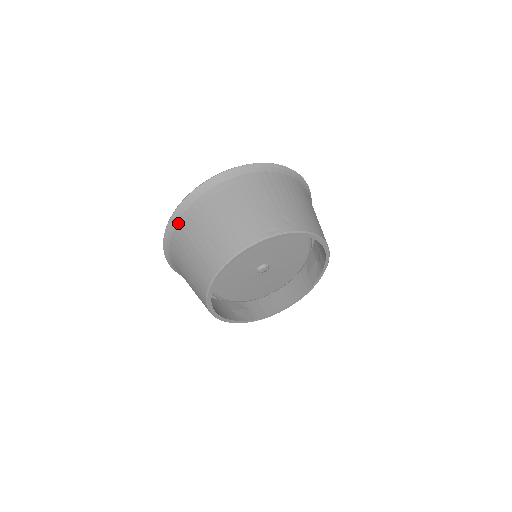
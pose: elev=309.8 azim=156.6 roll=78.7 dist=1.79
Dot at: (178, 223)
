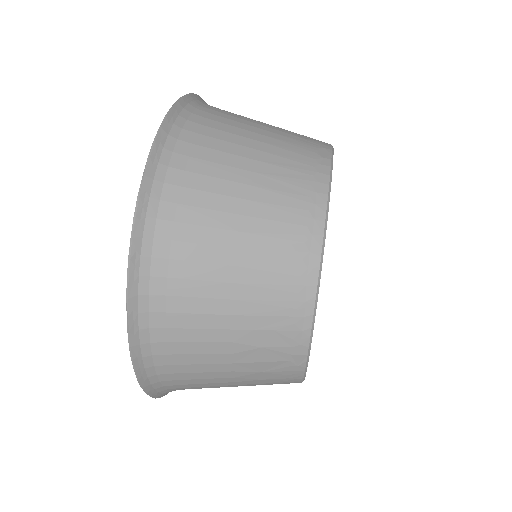
Dot at: (154, 257)
